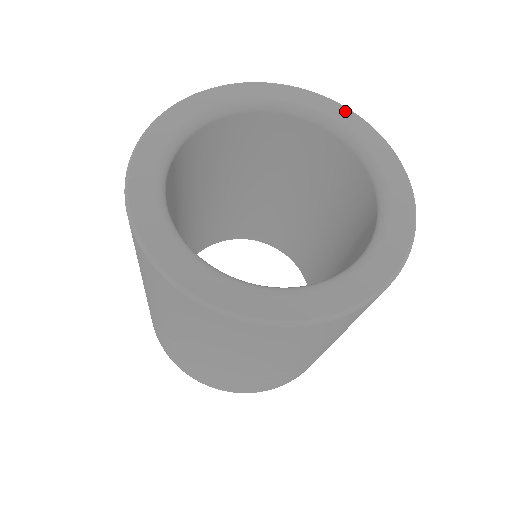
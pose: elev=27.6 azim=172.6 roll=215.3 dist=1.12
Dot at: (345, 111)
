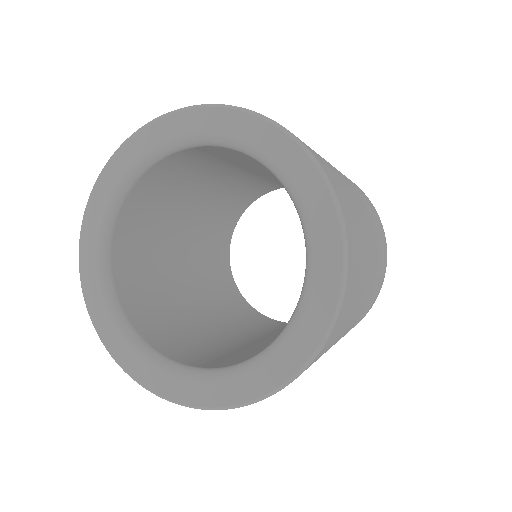
Dot at: (321, 191)
